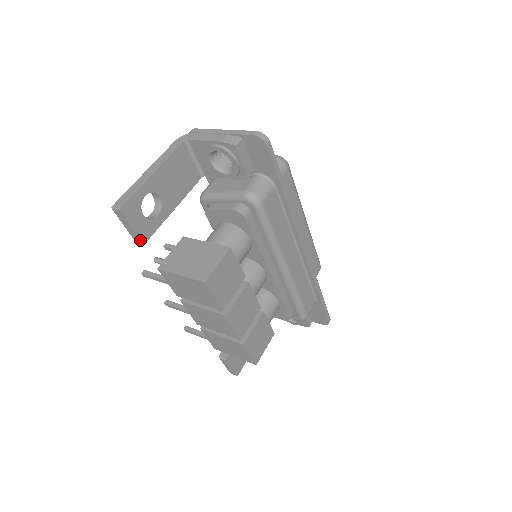
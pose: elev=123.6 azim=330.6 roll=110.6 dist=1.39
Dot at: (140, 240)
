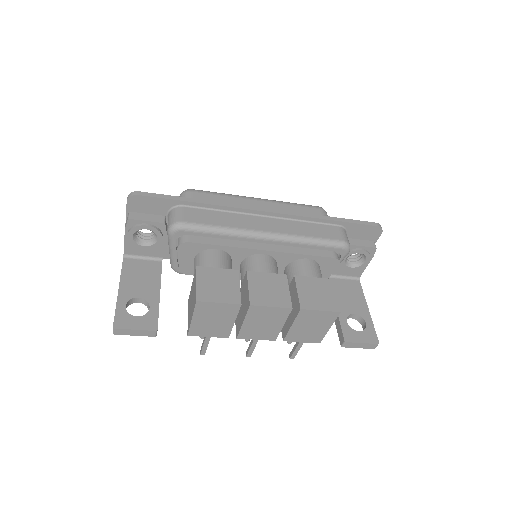
Dot at: (152, 332)
